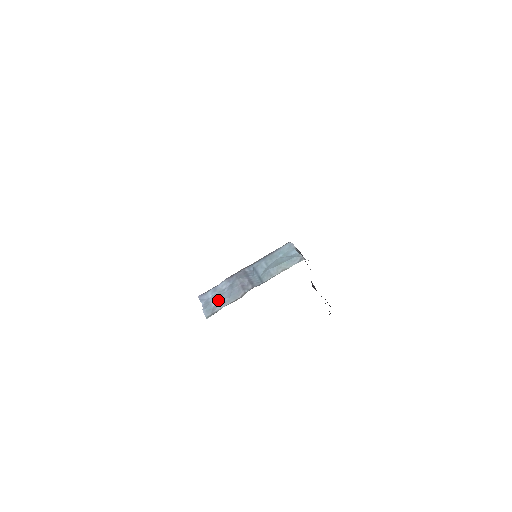
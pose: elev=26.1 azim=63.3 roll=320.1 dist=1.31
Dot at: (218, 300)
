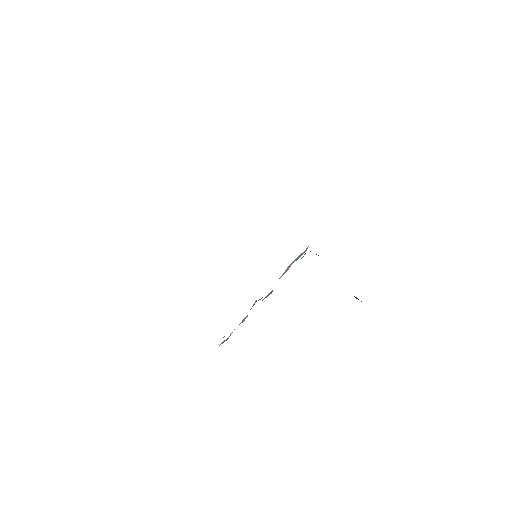
Dot at: occluded
